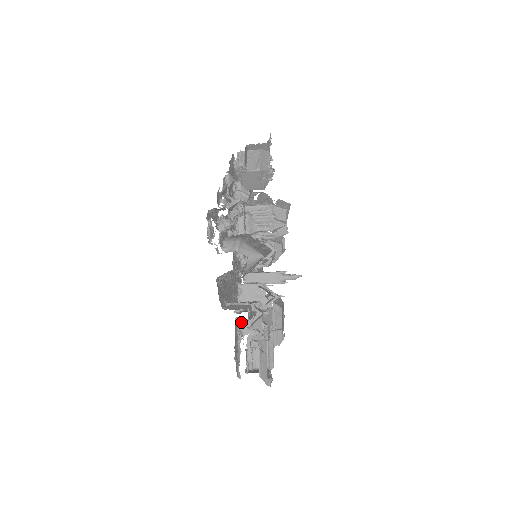
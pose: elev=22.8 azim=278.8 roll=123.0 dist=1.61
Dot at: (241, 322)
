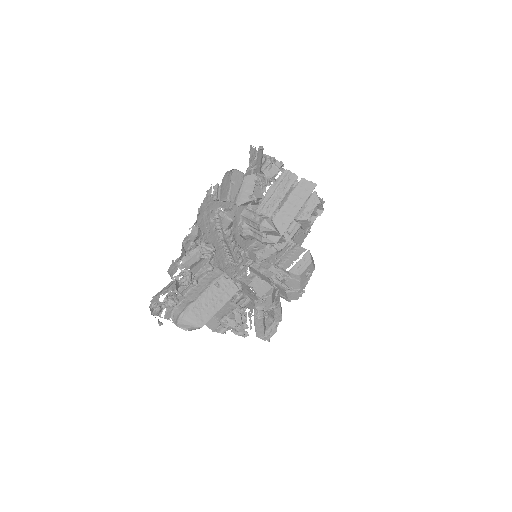
Dot at: occluded
